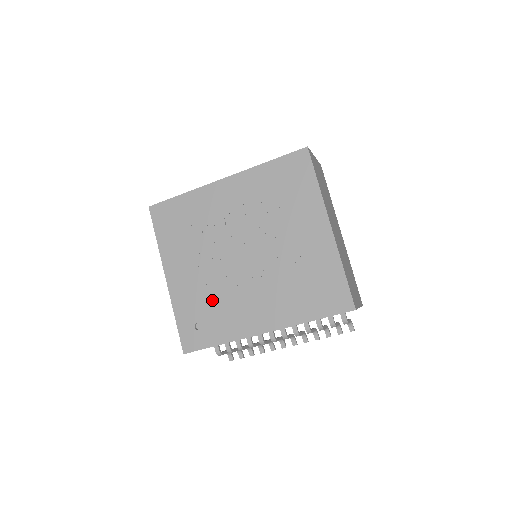
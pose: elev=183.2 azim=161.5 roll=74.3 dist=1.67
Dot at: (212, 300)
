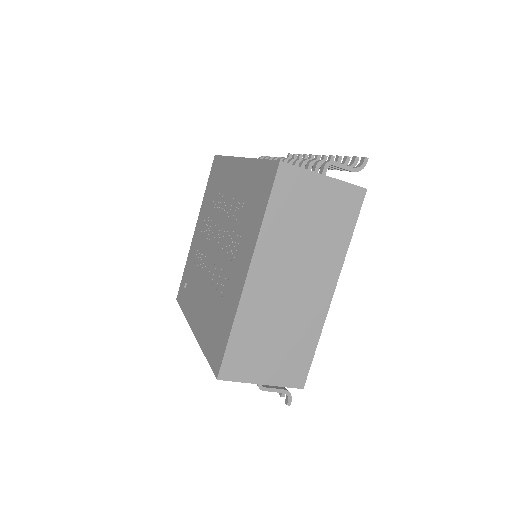
Dot at: (195, 271)
